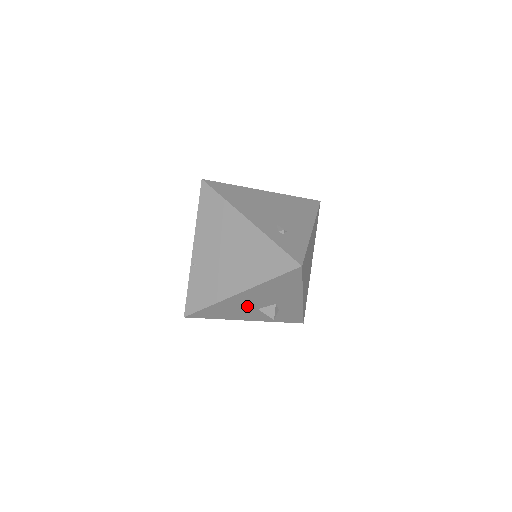
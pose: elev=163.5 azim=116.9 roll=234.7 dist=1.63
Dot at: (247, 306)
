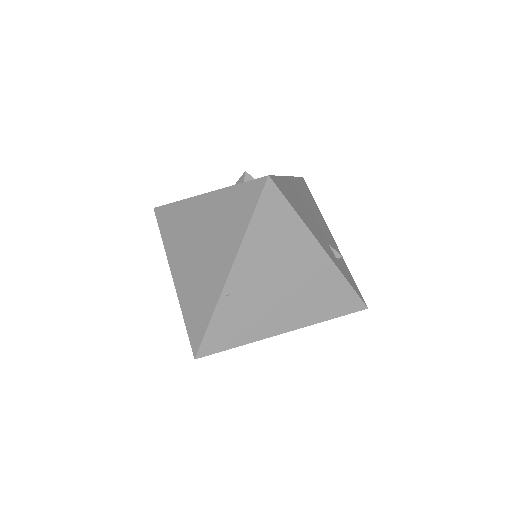
Dot at: occluded
